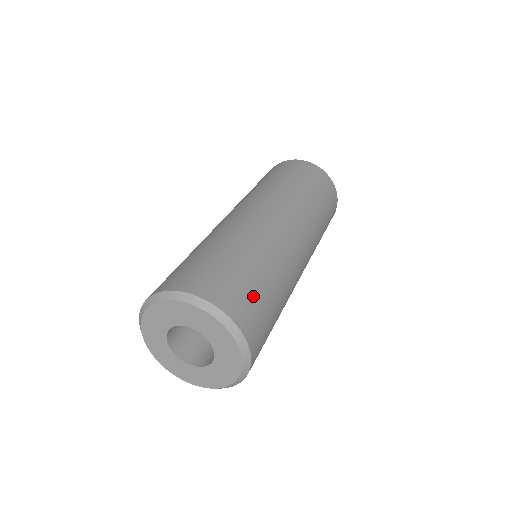
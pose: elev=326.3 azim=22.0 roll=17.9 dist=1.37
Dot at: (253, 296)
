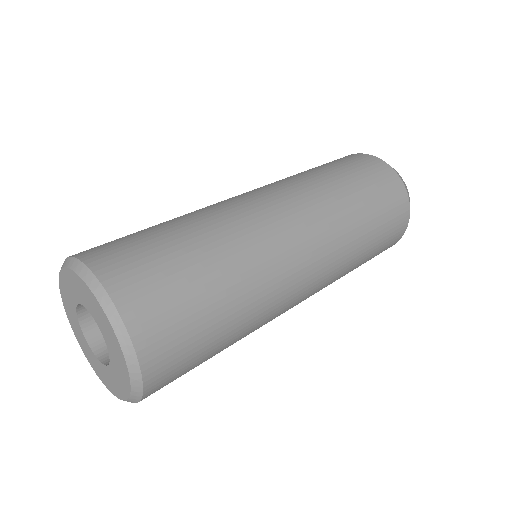
Dot at: (160, 267)
